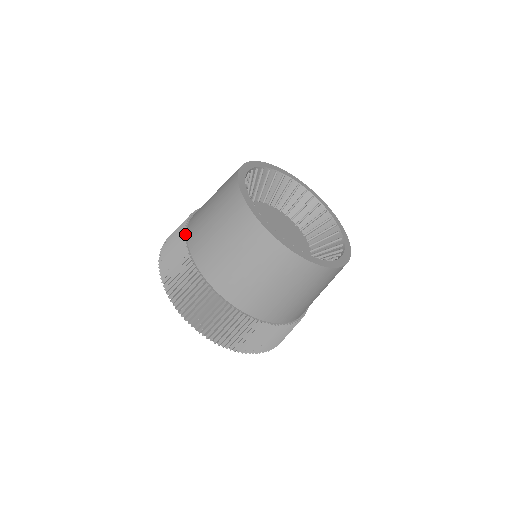
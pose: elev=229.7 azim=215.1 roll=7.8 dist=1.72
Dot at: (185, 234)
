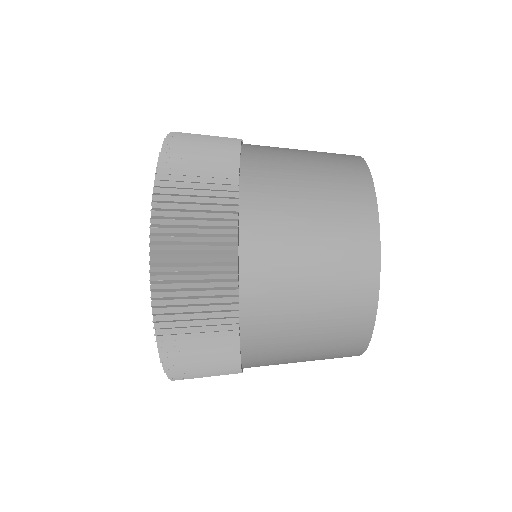
Dot at: (239, 322)
